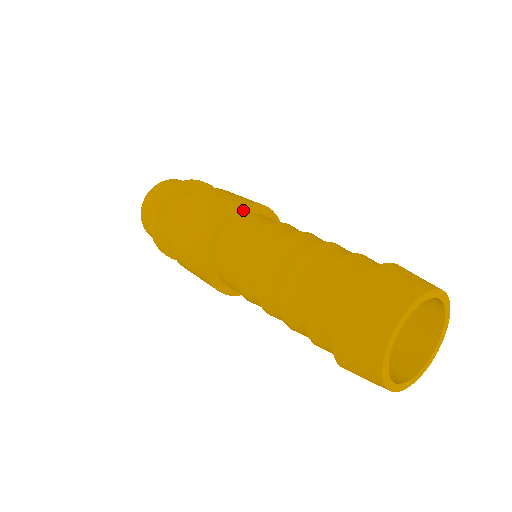
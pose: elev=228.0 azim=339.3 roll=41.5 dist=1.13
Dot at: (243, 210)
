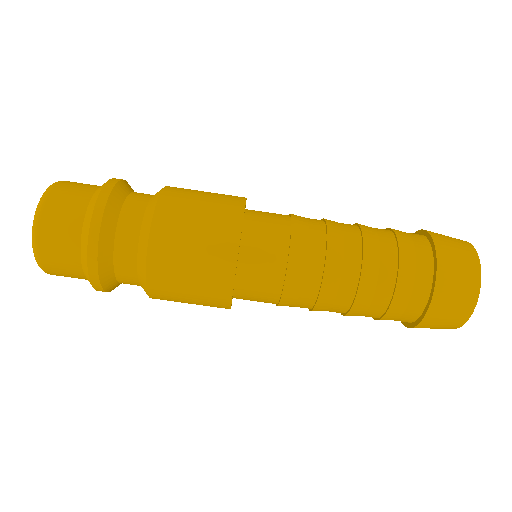
Dot at: (241, 235)
